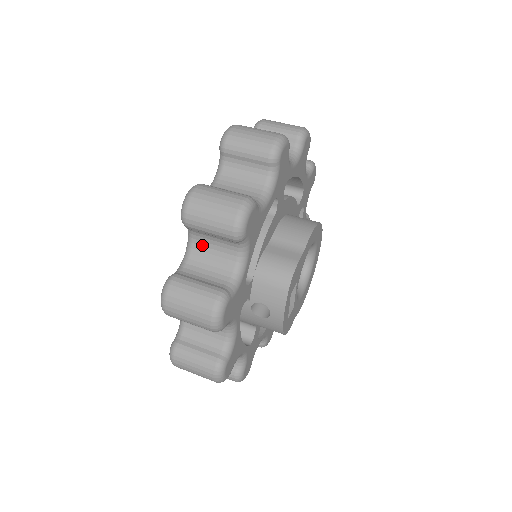
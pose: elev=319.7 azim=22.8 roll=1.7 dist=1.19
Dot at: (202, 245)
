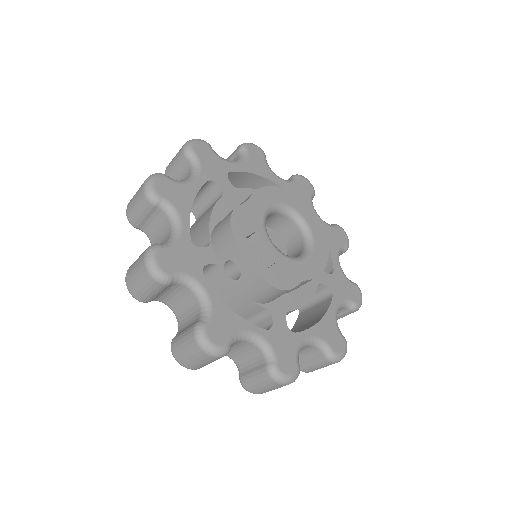
Dot at: (155, 237)
